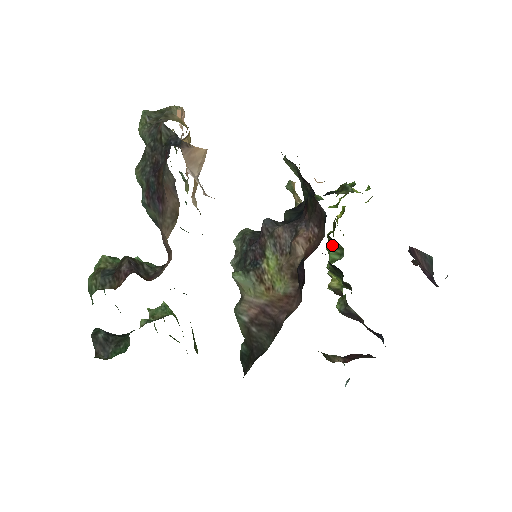
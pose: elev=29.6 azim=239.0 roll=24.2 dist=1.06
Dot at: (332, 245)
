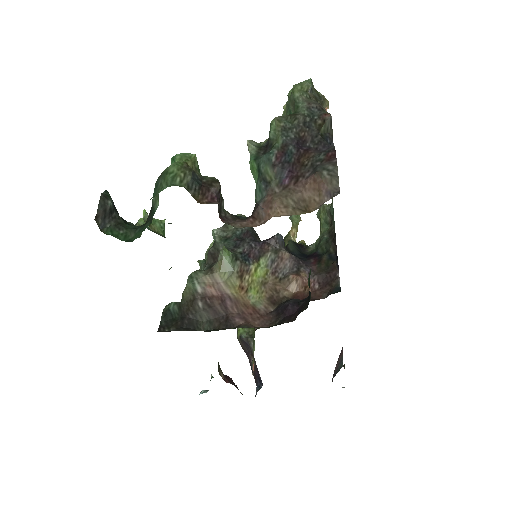
Dot at: occluded
